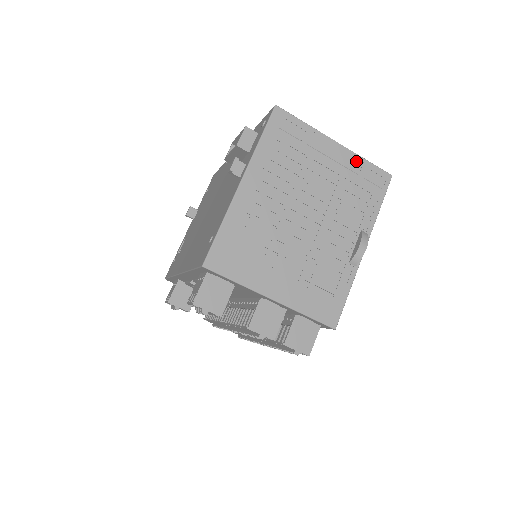
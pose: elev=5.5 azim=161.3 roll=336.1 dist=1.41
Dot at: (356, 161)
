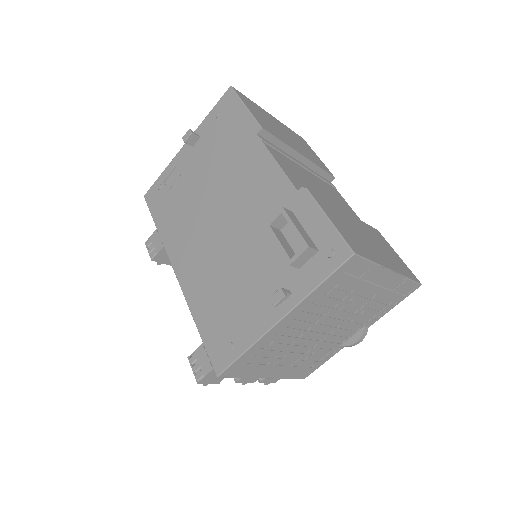
Dot at: (399, 281)
